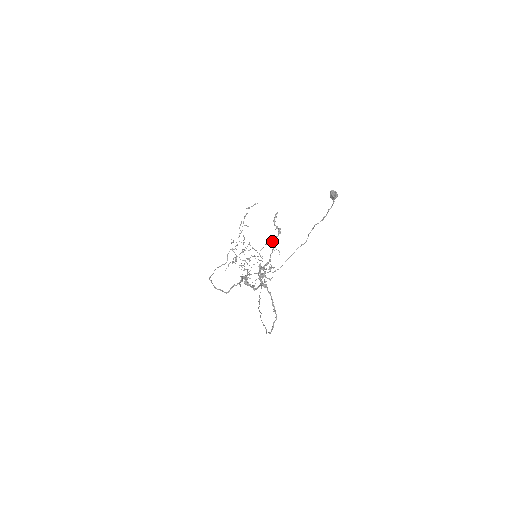
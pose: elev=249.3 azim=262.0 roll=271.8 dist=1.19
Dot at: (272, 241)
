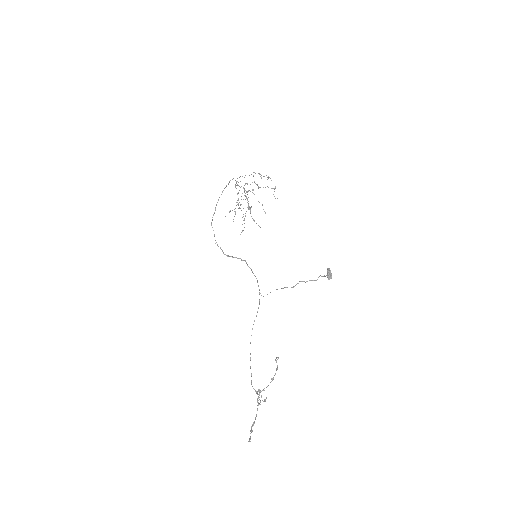
Dot at: occluded
